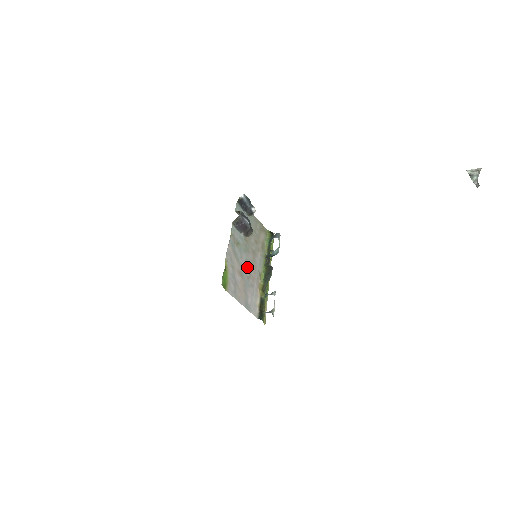
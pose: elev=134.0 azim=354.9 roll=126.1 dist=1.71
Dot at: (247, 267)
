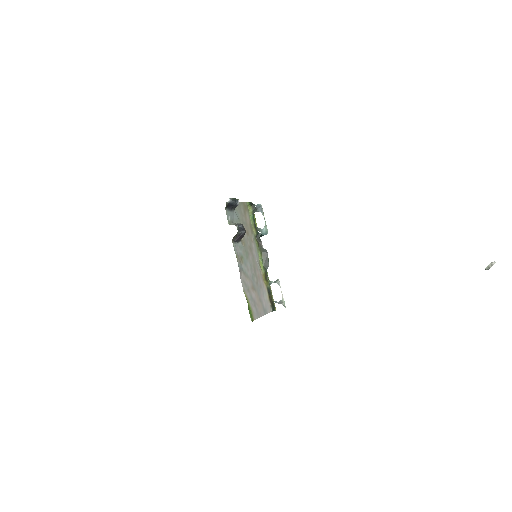
Dot at: (253, 273)
